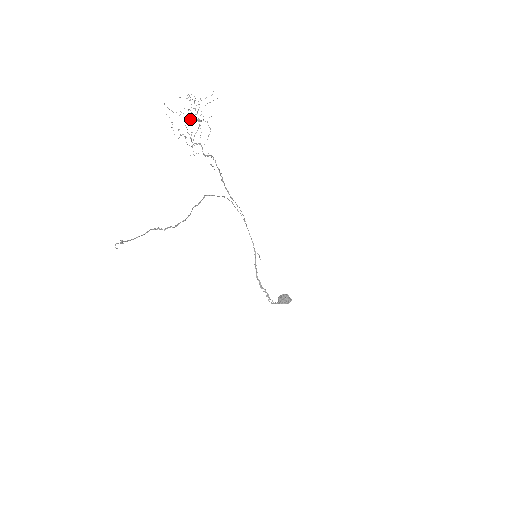
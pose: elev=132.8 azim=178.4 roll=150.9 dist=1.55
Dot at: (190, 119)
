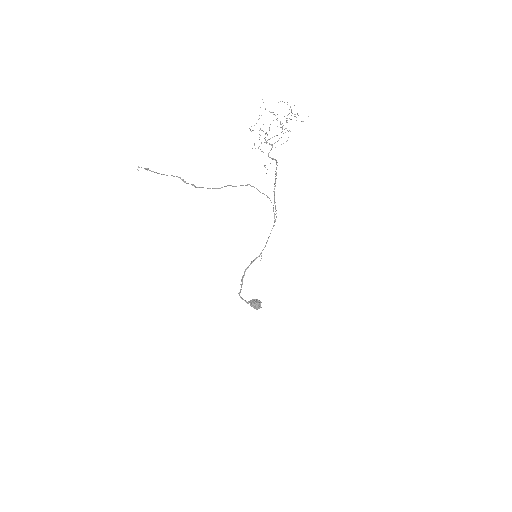
Dot at: occluded
